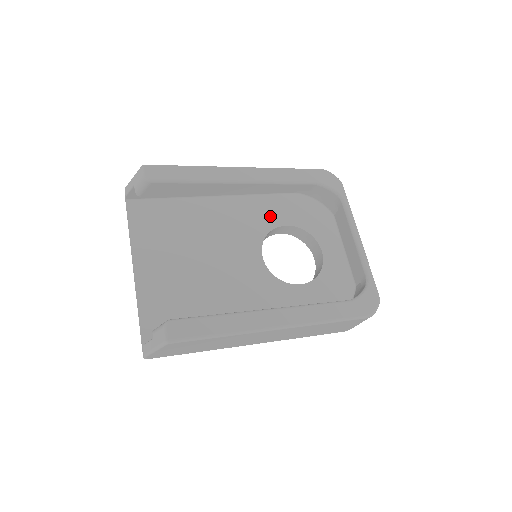
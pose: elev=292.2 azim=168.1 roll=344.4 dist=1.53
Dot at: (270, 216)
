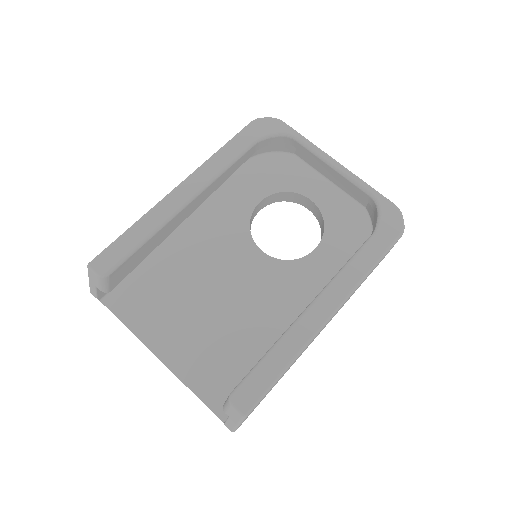
Dot at: (238, 205)
